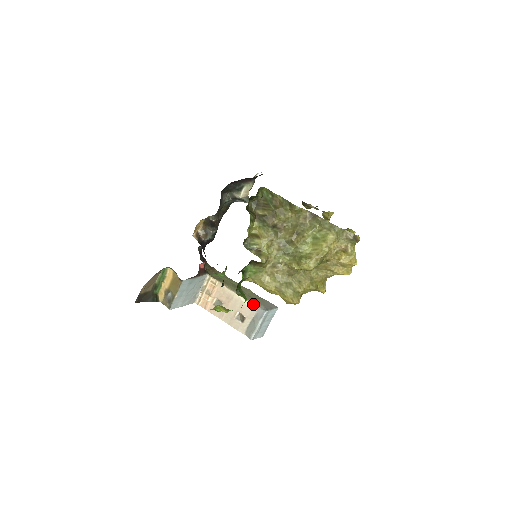
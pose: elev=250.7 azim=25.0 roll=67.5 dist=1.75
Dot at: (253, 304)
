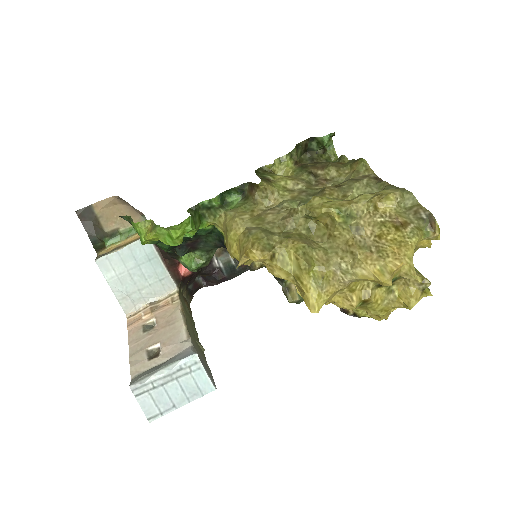
Dot at: (189, 339)
